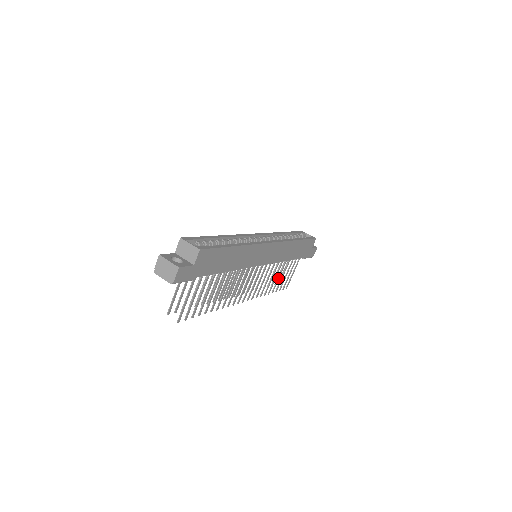
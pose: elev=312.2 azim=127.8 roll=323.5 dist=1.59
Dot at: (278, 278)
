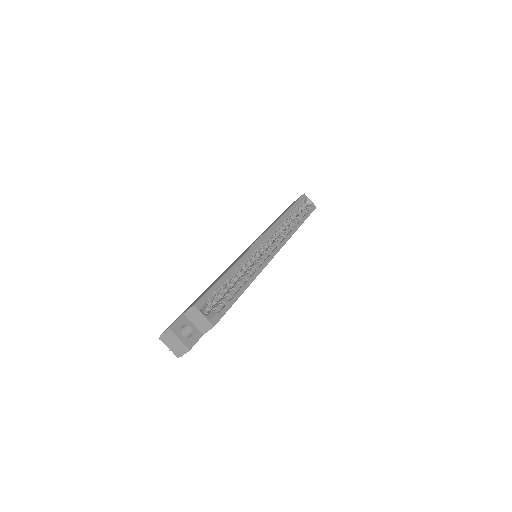
Dot at: occluded
